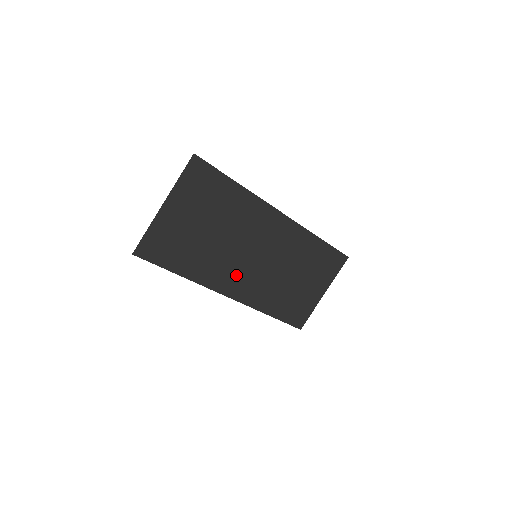
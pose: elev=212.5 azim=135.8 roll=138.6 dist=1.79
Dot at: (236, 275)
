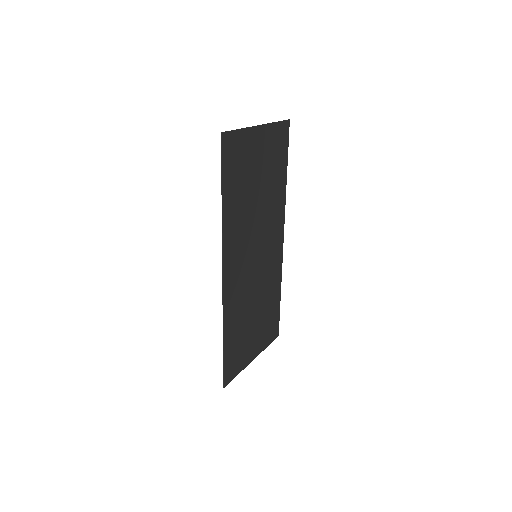
Dot at: (239, 257)
